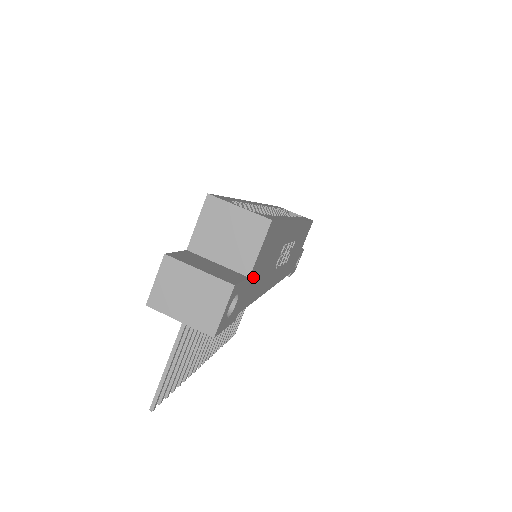
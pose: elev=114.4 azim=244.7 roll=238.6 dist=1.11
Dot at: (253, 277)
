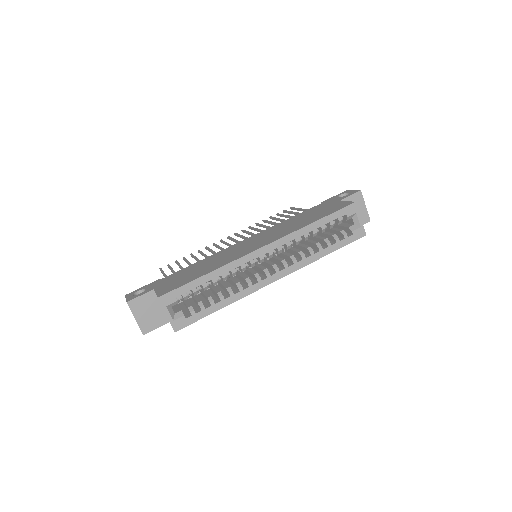
Dot at: occluded
